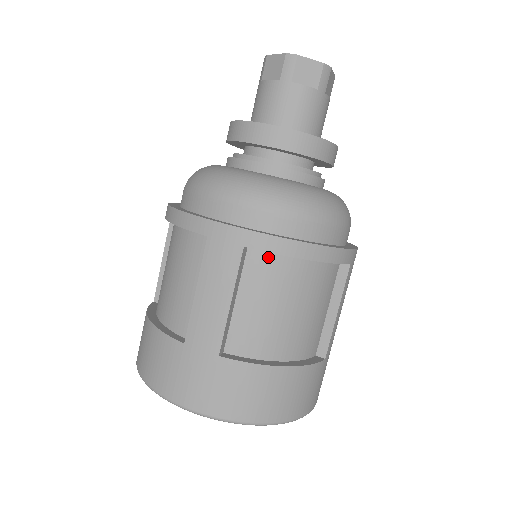
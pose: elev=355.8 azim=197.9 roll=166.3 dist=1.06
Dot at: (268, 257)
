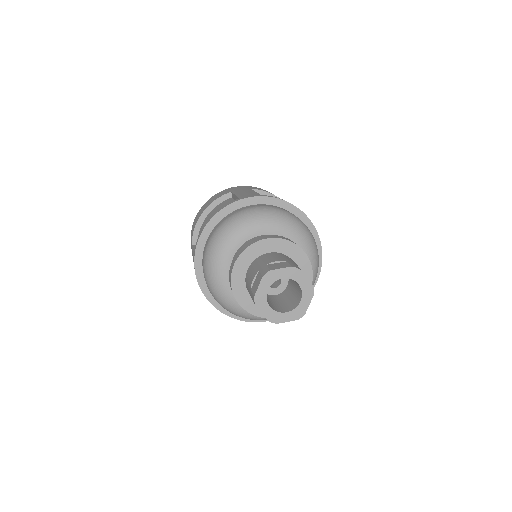
Dot at: occluded
